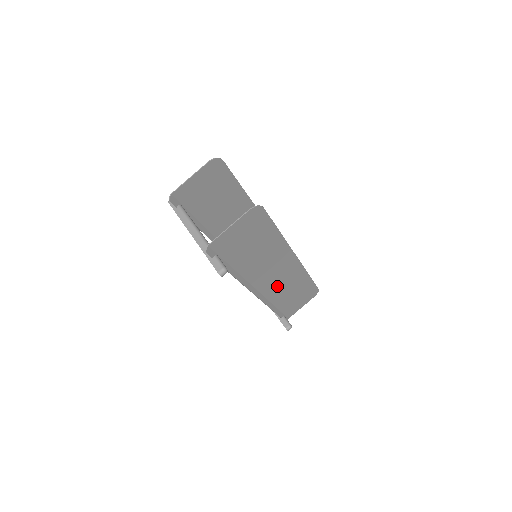
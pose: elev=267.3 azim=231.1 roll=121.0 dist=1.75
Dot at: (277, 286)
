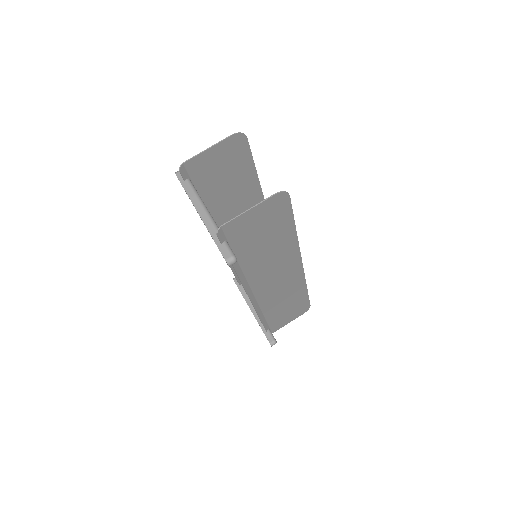
Dot at: (273, 293)
